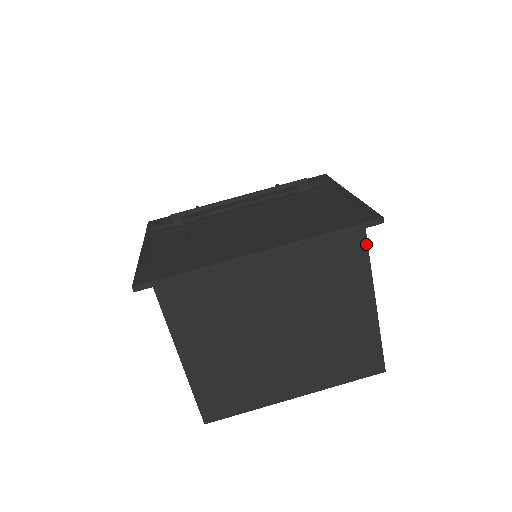
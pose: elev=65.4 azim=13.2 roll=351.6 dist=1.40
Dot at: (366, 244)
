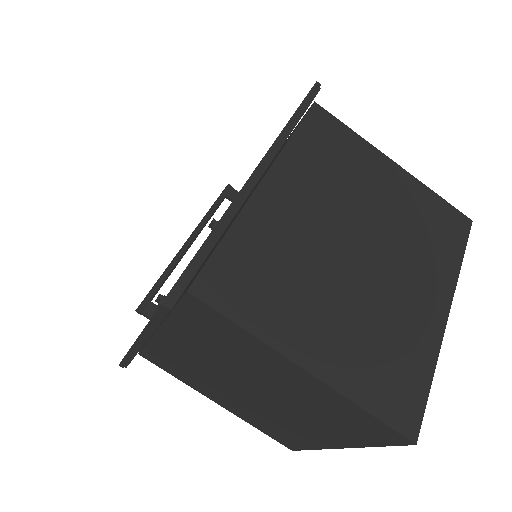
Dot at: (329, 114)
